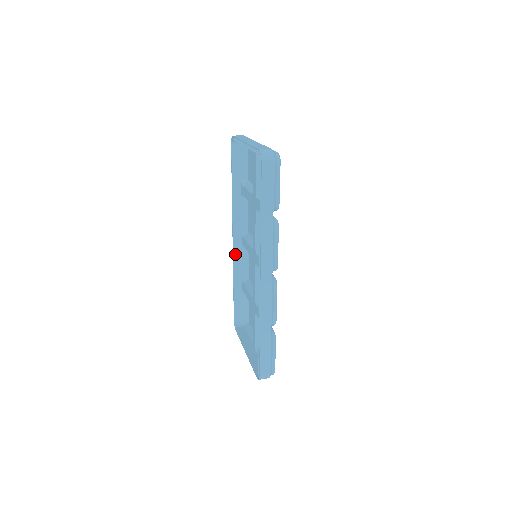
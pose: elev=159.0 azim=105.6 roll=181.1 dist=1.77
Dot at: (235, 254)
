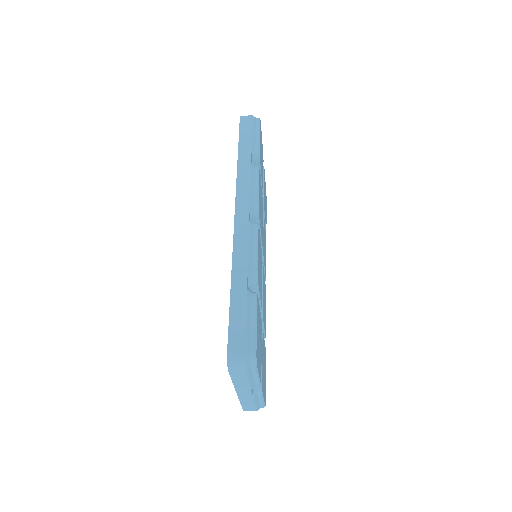
Dot at: occluded
